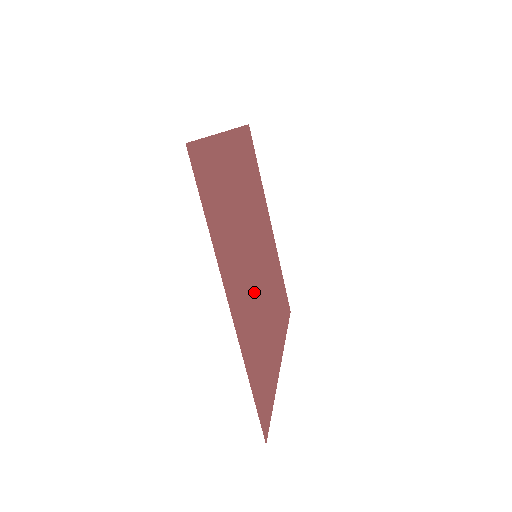
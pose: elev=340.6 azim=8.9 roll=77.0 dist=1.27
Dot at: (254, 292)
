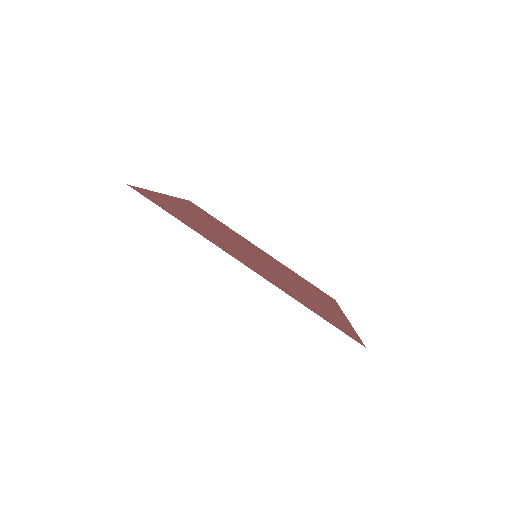
Dot at: occluded
